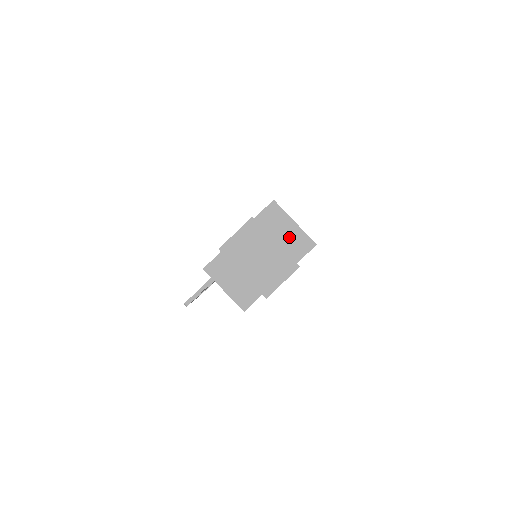
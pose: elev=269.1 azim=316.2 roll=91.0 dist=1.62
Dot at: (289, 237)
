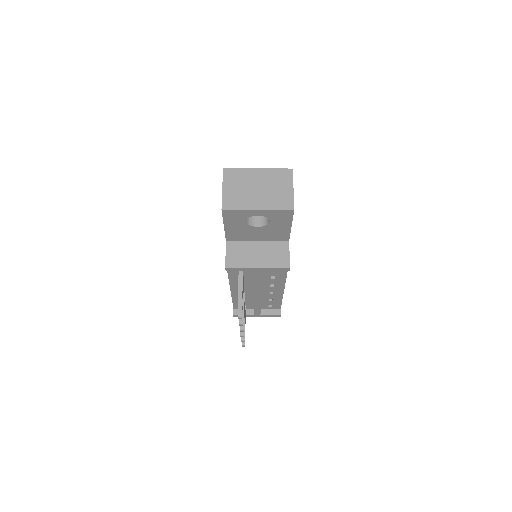
Dot at: occluded
